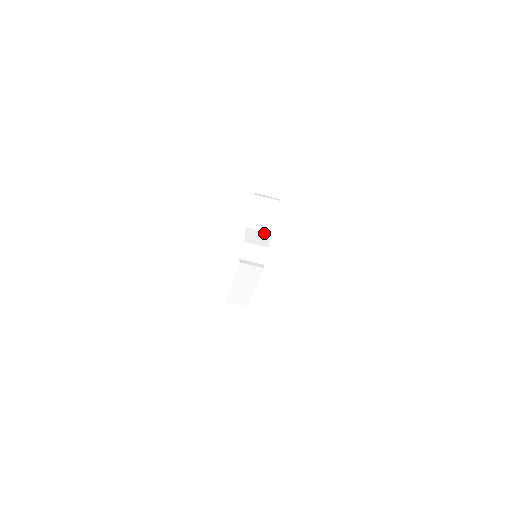
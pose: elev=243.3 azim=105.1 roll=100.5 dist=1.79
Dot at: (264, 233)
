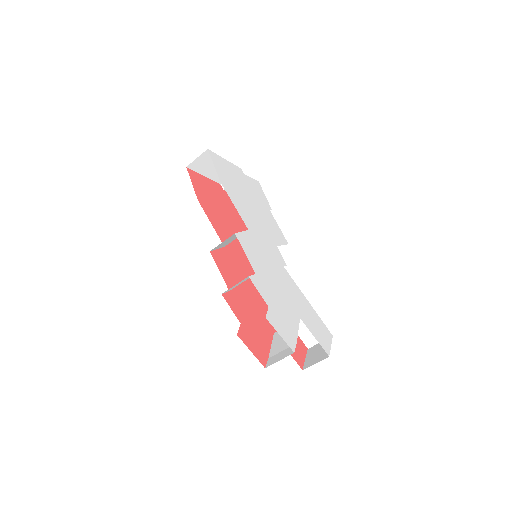
Dot at: occluded
